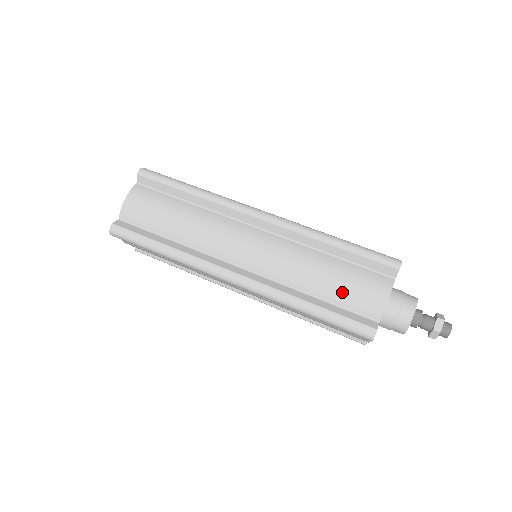
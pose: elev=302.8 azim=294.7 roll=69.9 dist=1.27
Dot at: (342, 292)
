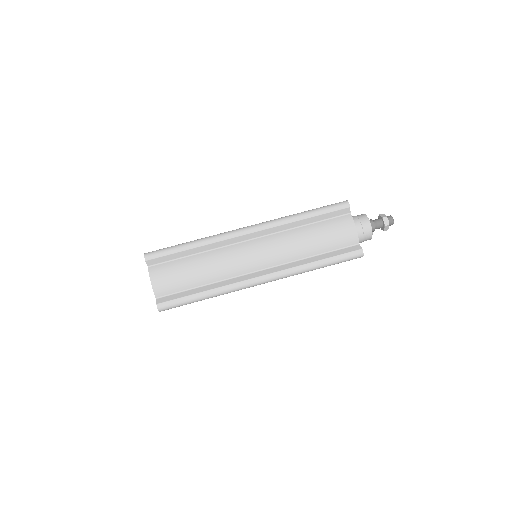
Dot at: (329, 242)
